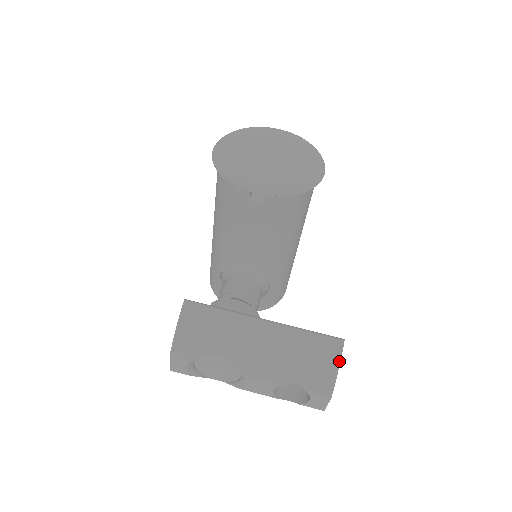
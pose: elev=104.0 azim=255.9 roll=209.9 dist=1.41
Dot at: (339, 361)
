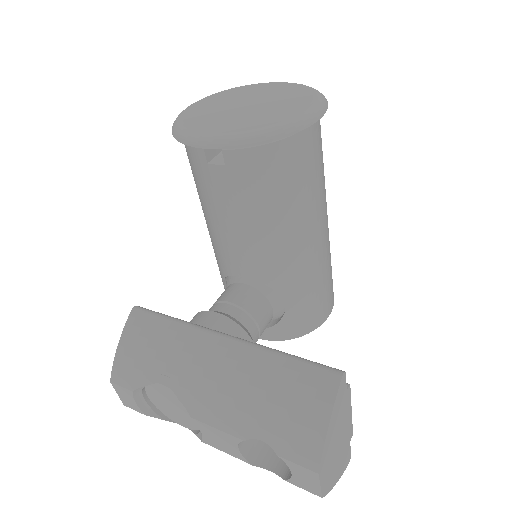
Dot at: (330, 408)
